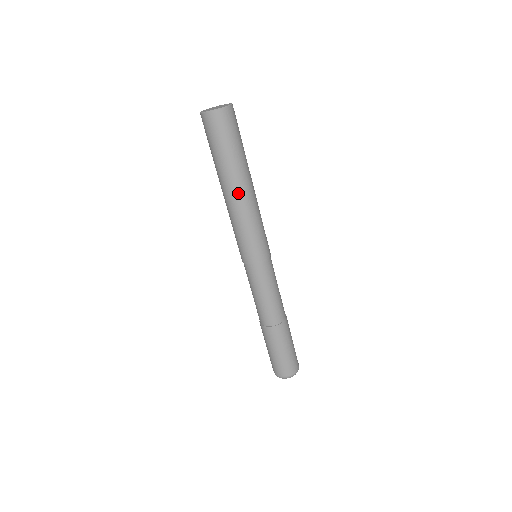
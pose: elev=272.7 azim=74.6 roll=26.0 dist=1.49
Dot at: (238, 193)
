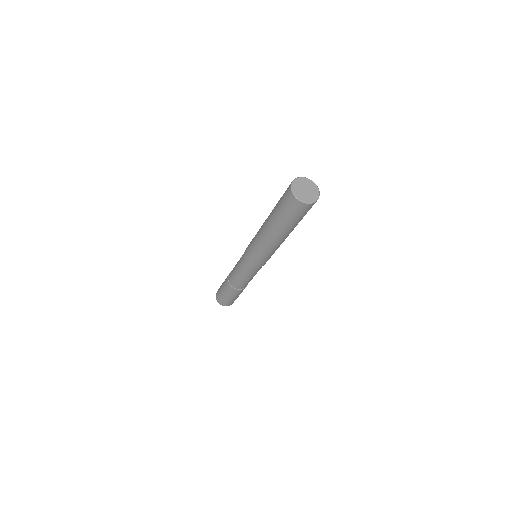
Dot at: (273, 239)
